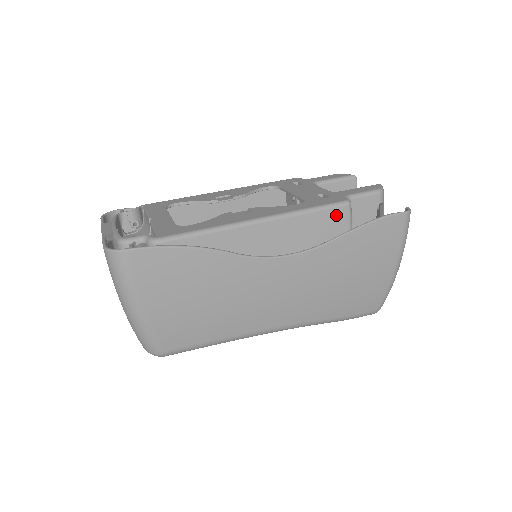
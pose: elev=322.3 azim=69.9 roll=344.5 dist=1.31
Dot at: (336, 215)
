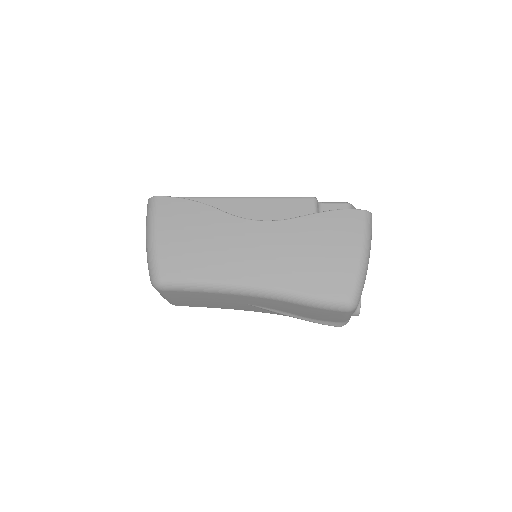
Dot at: (303, 203)
